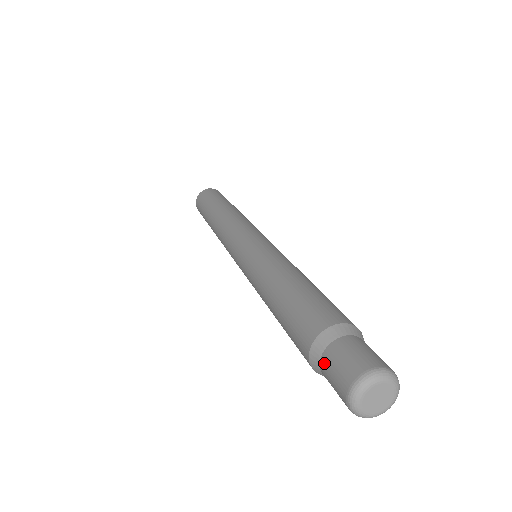
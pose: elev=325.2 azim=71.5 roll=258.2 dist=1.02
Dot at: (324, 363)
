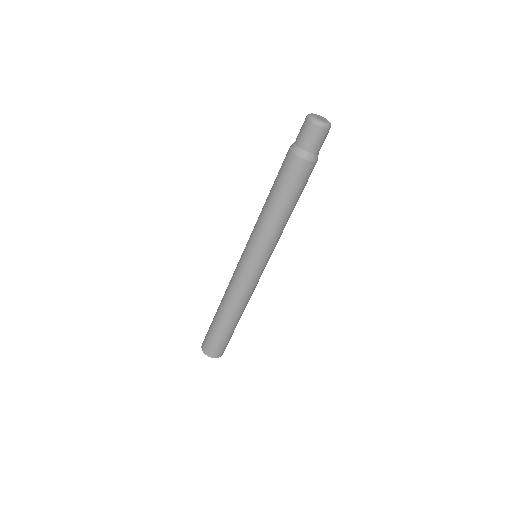
Dot at: (299, 142)
